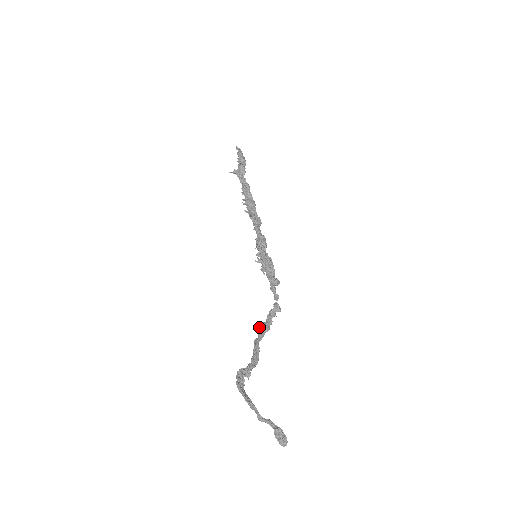
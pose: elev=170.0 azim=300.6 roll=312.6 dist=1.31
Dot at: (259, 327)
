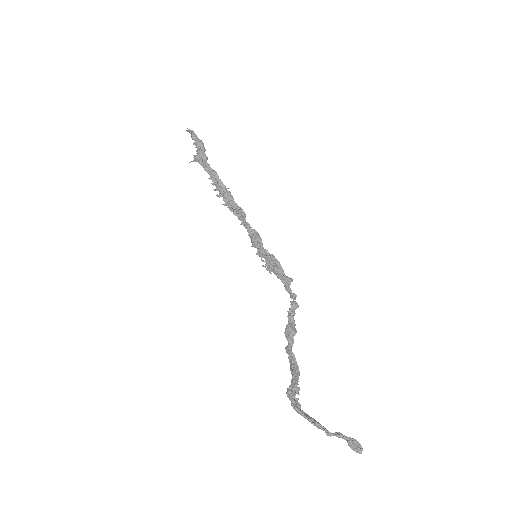
Dot at: (284, 332)
